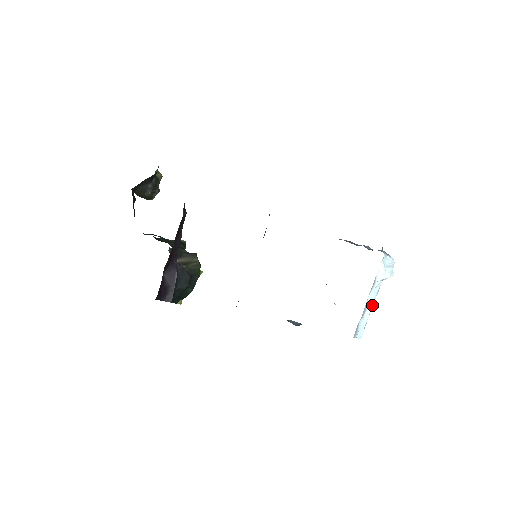
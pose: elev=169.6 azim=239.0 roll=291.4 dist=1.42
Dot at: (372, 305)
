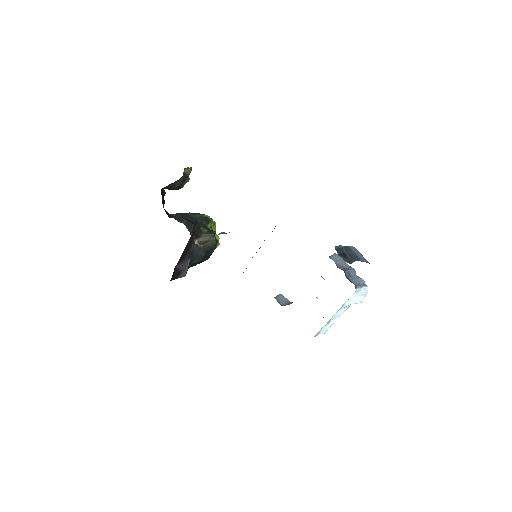
Dot at: occluded
